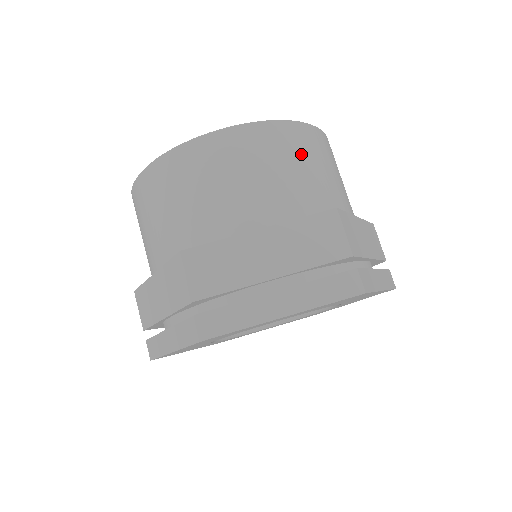
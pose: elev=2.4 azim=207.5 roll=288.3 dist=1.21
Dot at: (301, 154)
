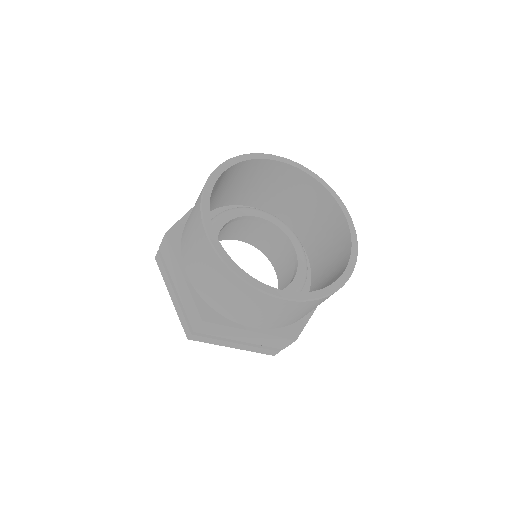
Dot at: occluded
